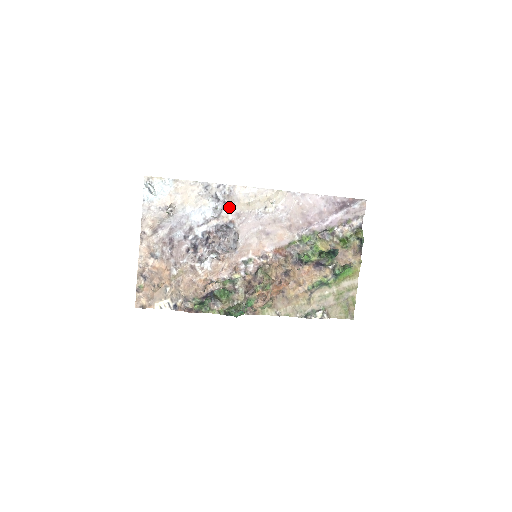
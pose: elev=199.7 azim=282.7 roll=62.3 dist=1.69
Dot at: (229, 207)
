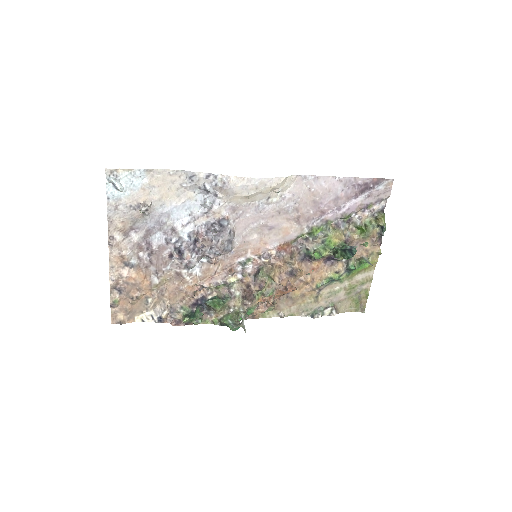
Dot at: (222, 200)
